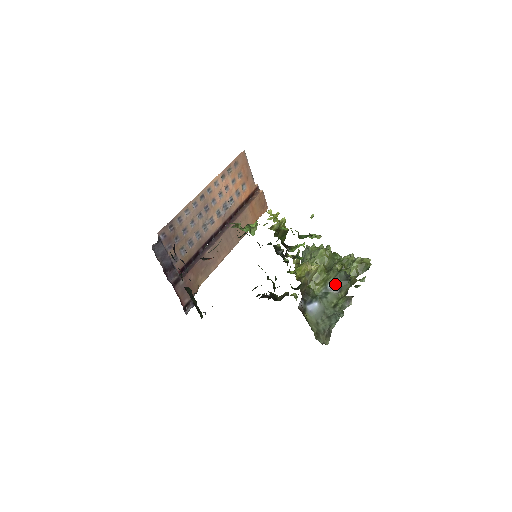
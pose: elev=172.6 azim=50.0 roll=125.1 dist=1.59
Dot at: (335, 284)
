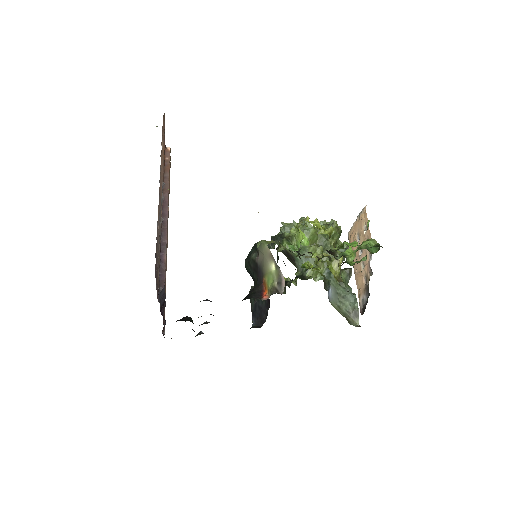
Dot at: occluded
